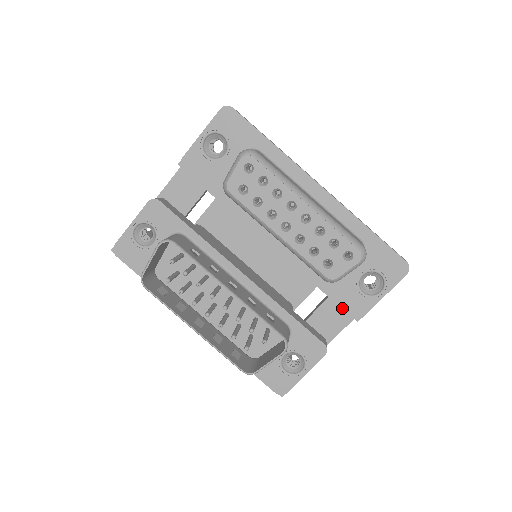
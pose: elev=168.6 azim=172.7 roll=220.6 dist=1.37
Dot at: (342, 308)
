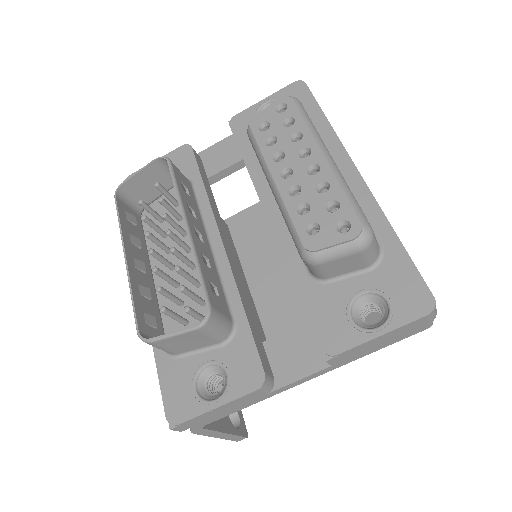
Dot at: (313, 329)
